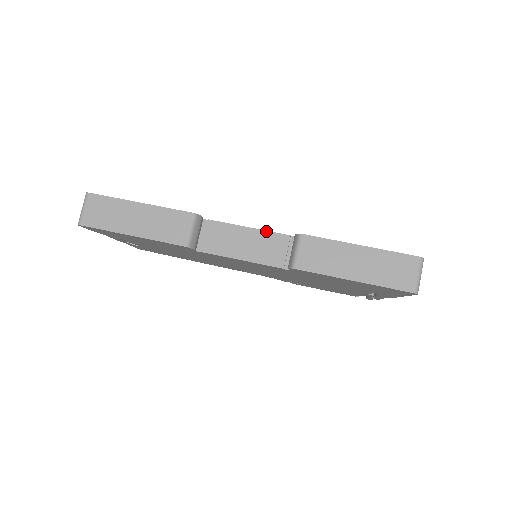
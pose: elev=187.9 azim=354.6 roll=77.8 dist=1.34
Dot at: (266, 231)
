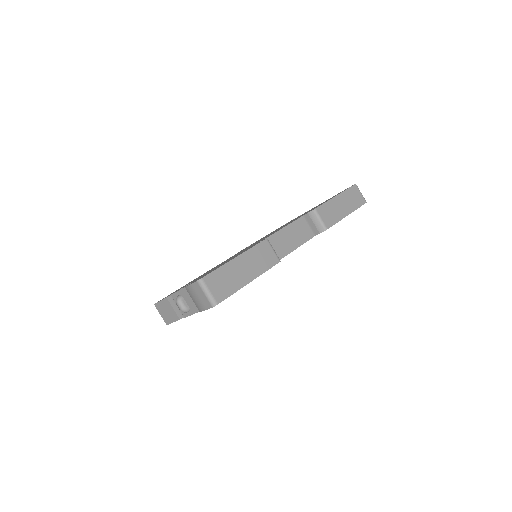
Dot at: (291, 223)
